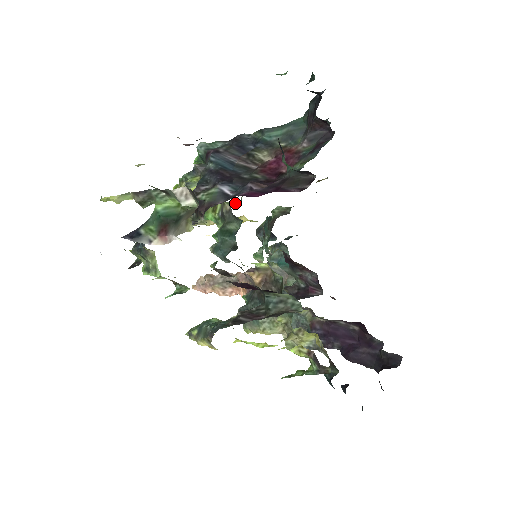
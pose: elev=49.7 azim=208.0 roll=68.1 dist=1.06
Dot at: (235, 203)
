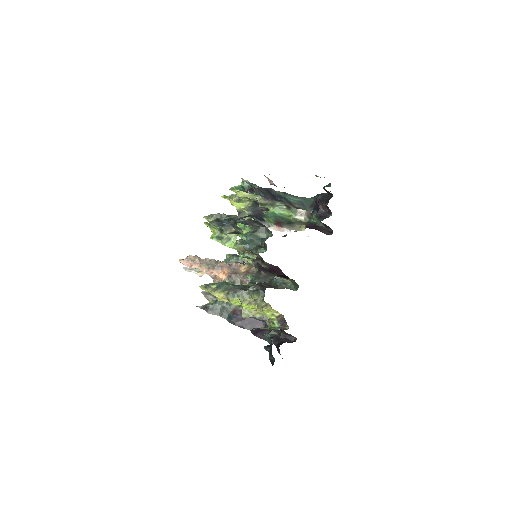
Dot at: occluded
